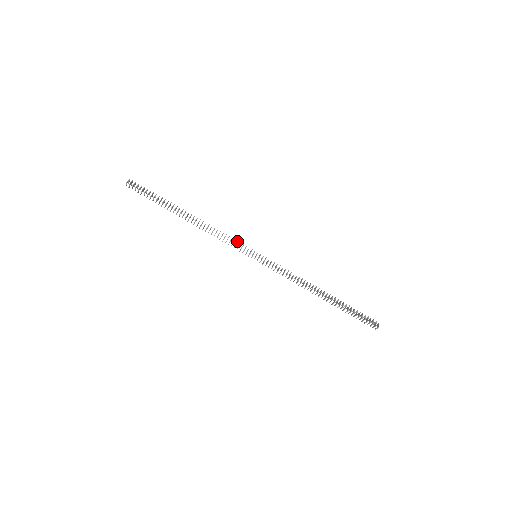
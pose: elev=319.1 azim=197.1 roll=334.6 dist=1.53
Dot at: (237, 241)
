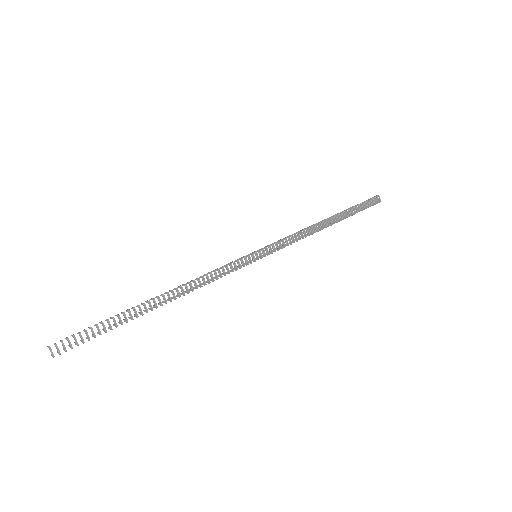
Dot at: (230, 265)
